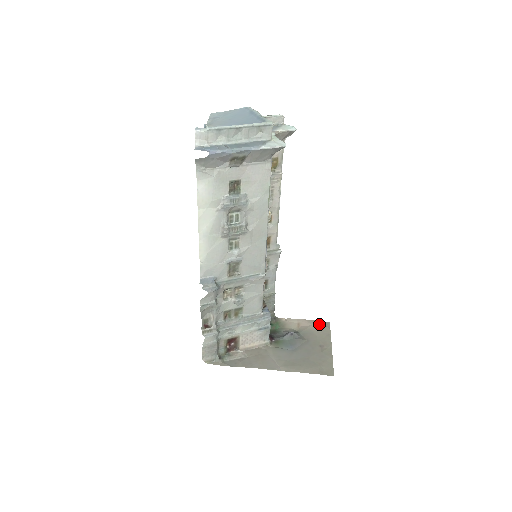
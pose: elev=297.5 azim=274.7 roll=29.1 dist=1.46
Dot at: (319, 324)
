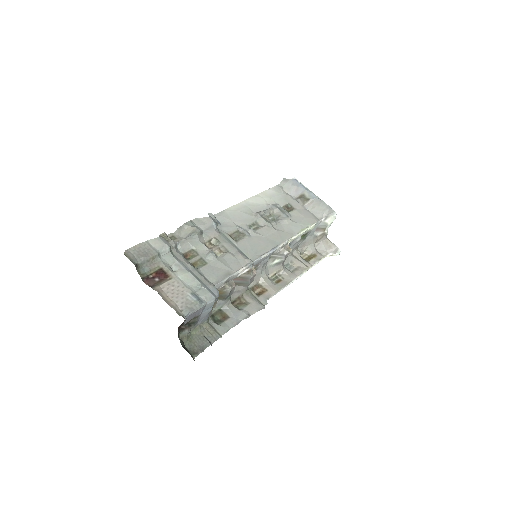
Dot at: occluded
